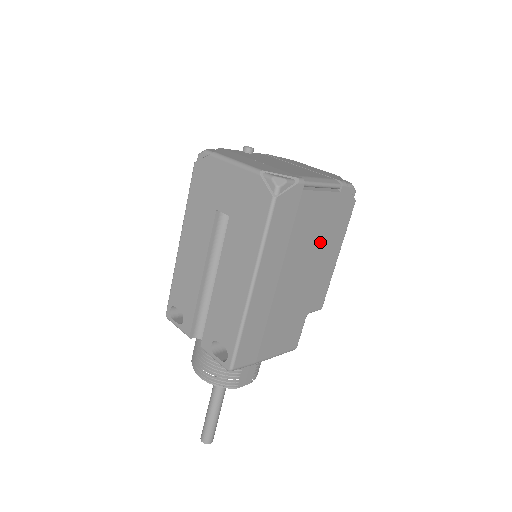
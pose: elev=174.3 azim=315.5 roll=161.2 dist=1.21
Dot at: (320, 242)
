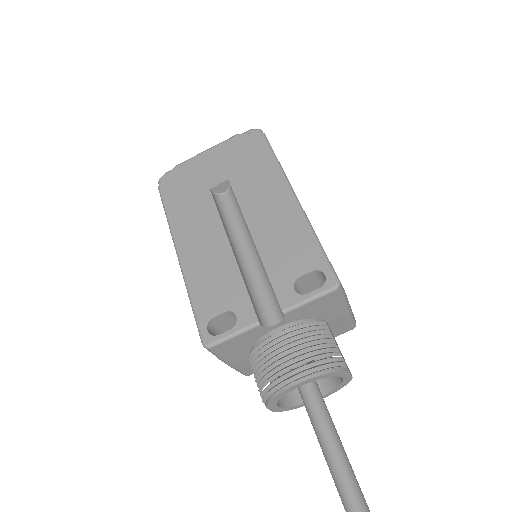
Dot at: occluded
